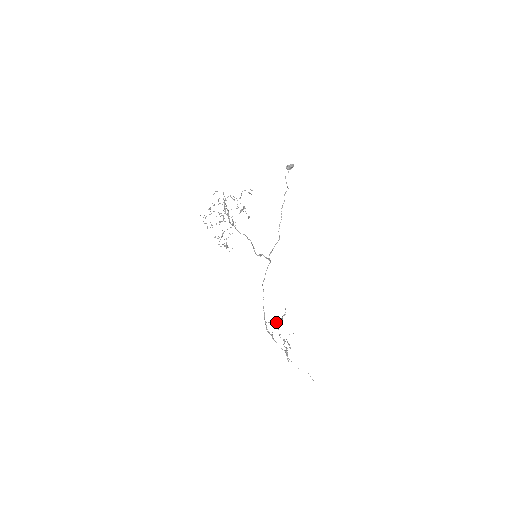
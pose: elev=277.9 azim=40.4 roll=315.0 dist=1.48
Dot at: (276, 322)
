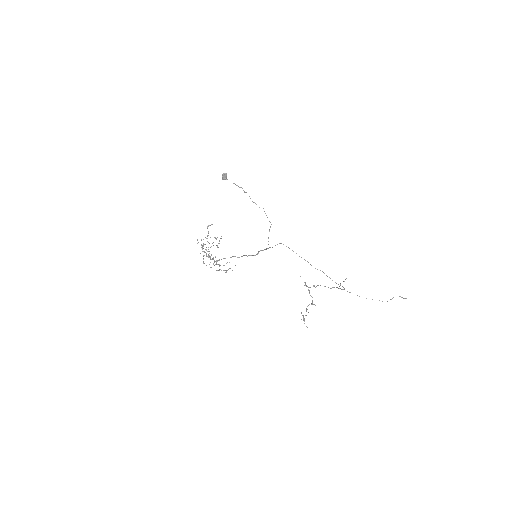
Dot at: occluded
